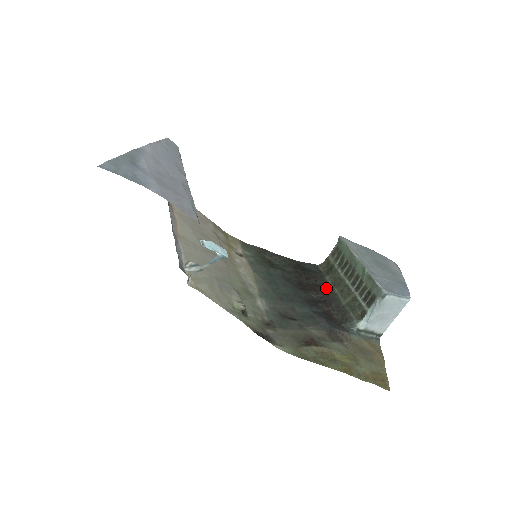
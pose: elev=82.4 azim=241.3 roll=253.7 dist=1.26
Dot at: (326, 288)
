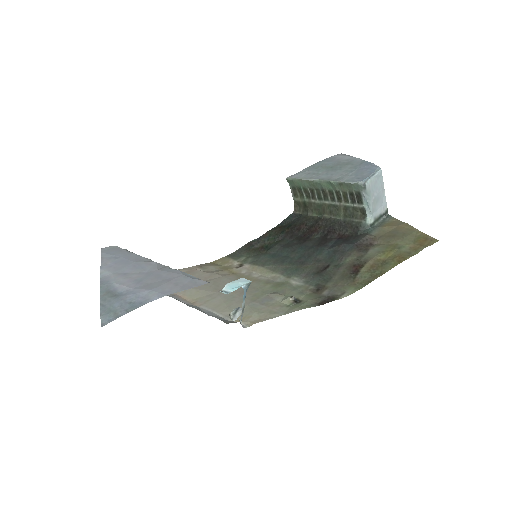
Dot at: (318, 222)
